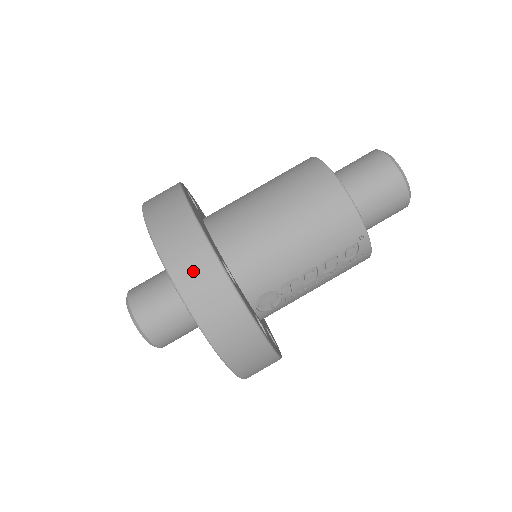
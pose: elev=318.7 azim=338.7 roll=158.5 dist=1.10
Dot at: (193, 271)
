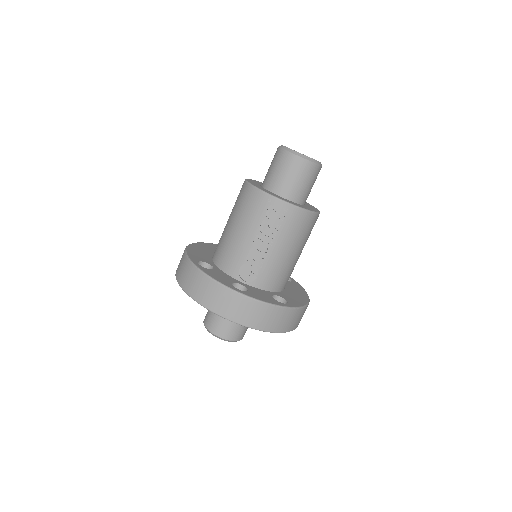
Dot at: (183, 273)
